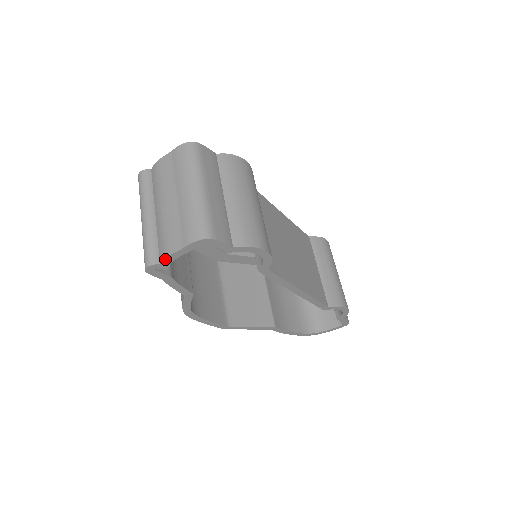
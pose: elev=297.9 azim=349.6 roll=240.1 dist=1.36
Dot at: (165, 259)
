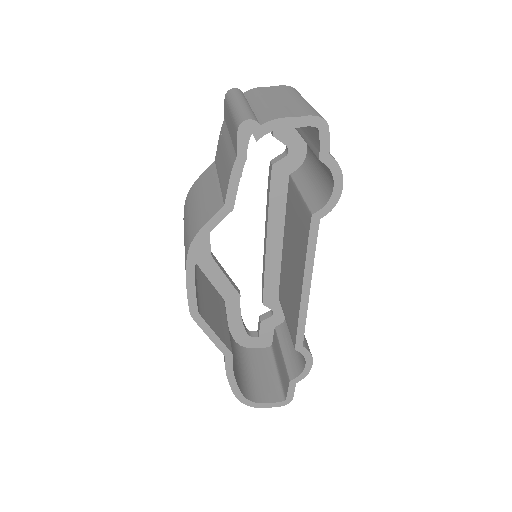
Dot at: (271, 121)
